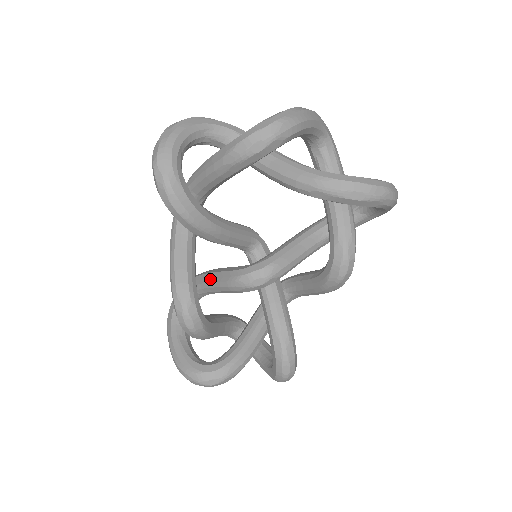
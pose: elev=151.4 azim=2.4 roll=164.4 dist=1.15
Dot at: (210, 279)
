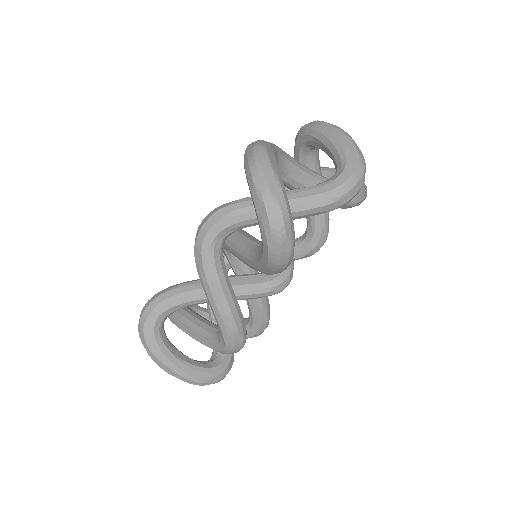
Dot at: occluded
